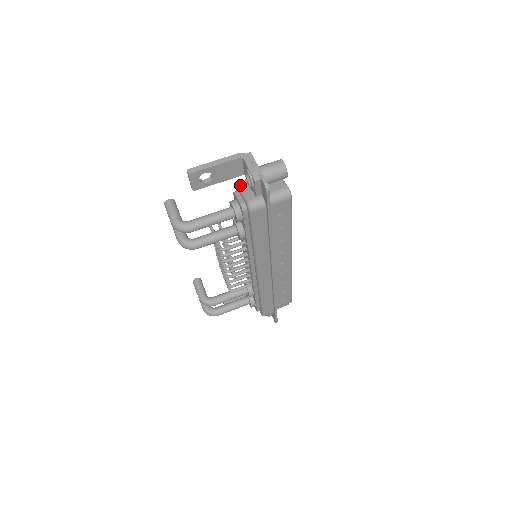
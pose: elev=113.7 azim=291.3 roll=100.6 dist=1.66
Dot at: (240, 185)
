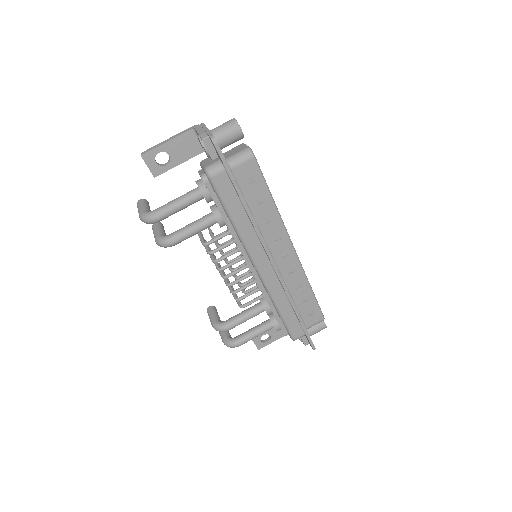
Dot at: (202, 161)
